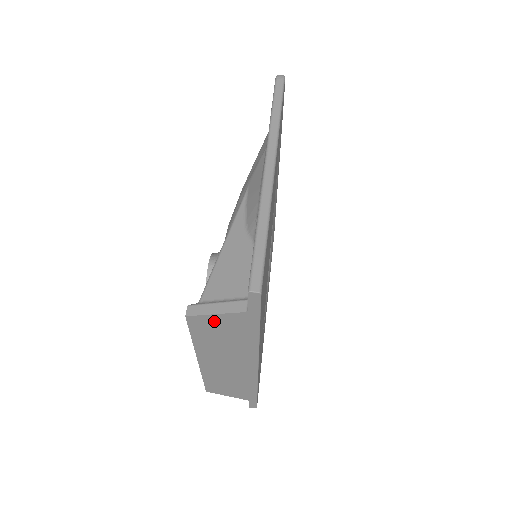
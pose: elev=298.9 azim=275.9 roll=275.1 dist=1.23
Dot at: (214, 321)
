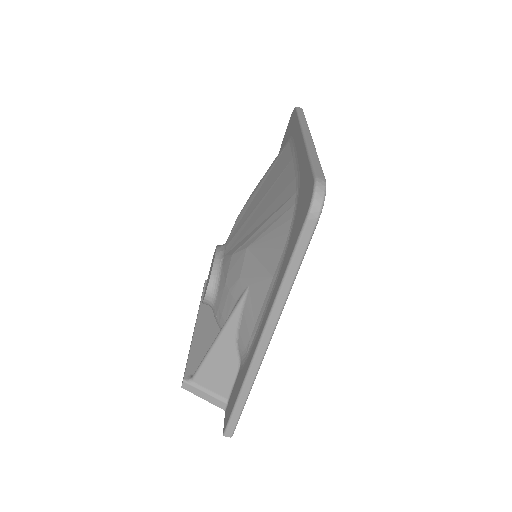
Dot at: occluded
